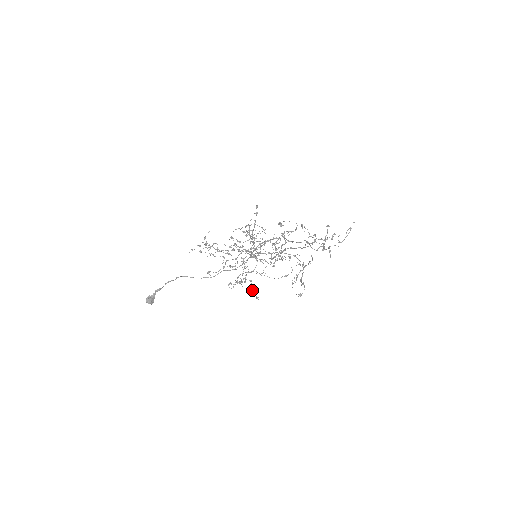
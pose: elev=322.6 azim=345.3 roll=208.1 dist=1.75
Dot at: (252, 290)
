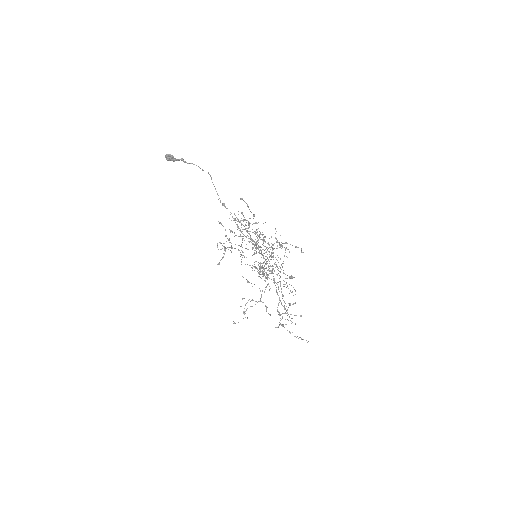
Dot at: (224, 247)
